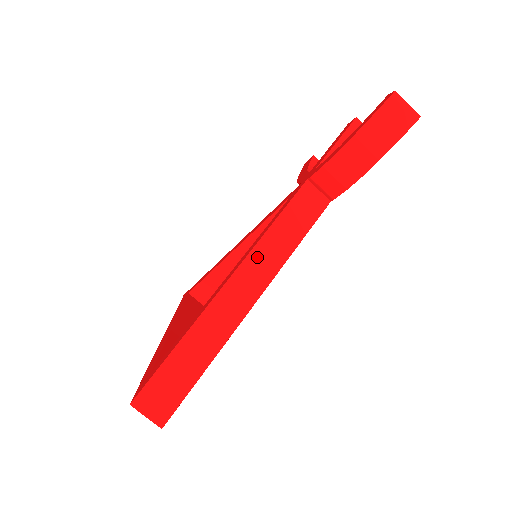
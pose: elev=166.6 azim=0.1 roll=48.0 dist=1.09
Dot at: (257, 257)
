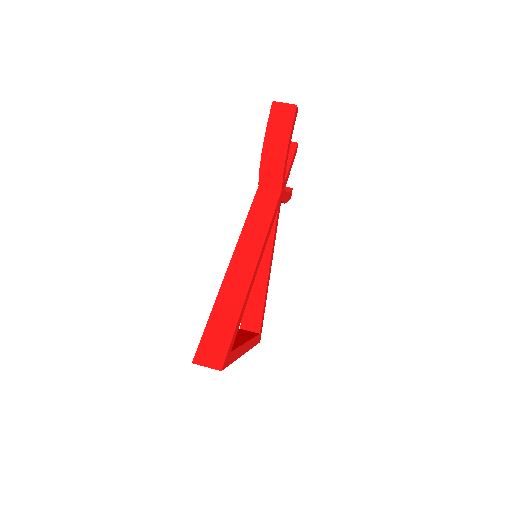
Dot at: (244, 243)
